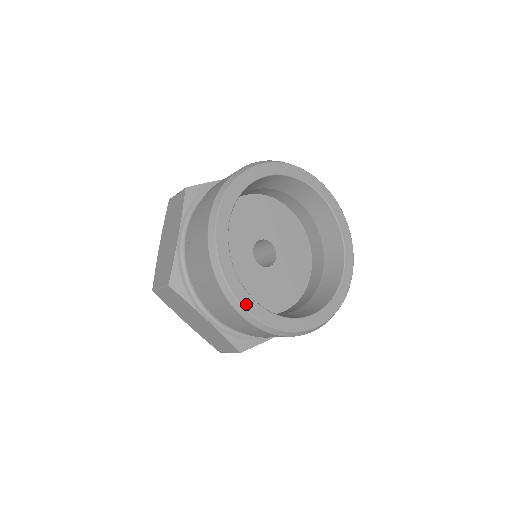
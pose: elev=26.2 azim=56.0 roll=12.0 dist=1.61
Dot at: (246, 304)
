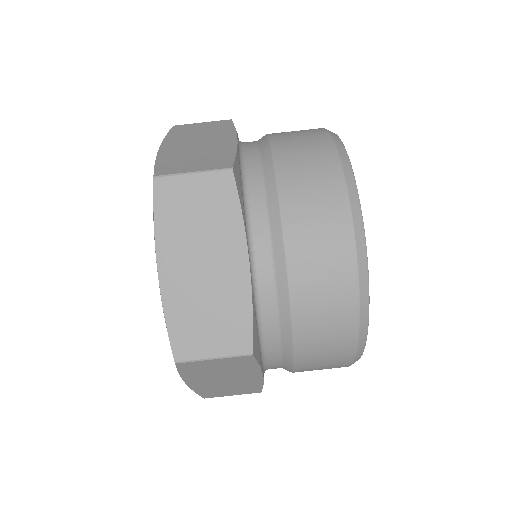
Dot at: occluded
